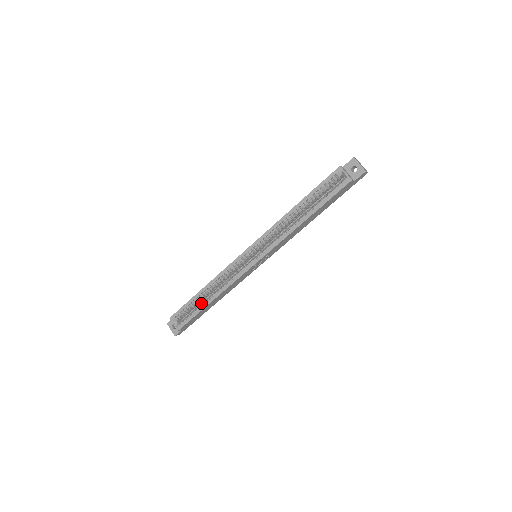
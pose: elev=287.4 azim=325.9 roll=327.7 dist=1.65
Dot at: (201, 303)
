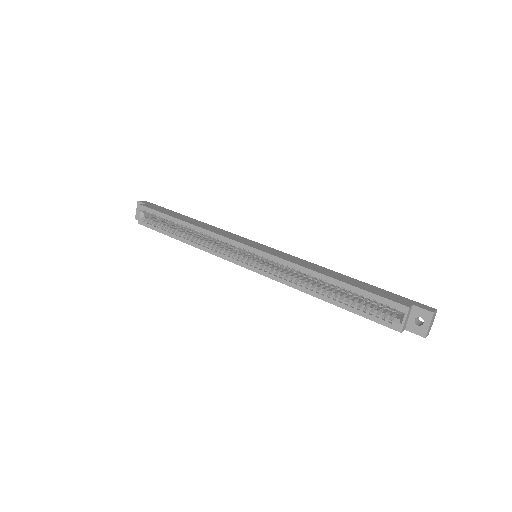
Dot at: (175, 228)
